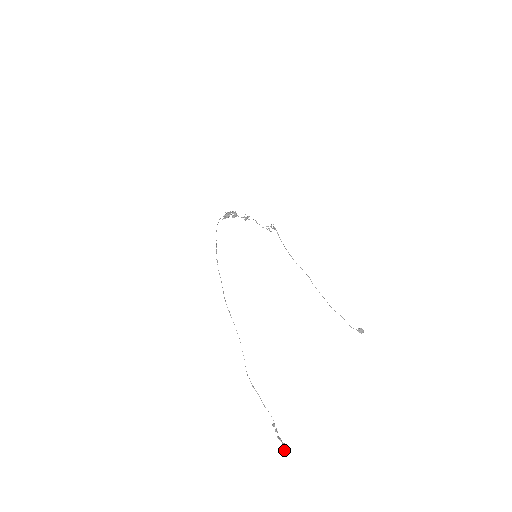
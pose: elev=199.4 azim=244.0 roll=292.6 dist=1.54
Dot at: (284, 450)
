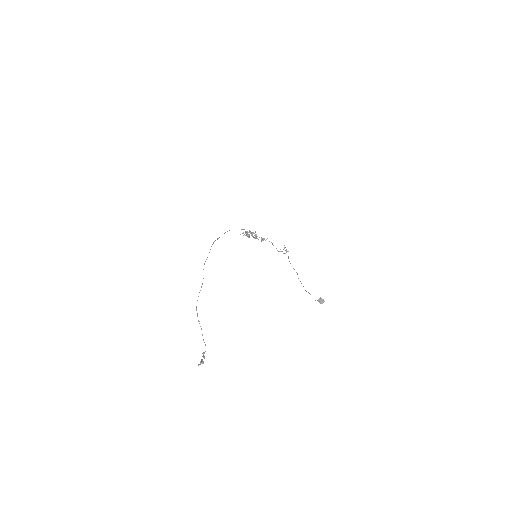
Dot at: (199, 364)
